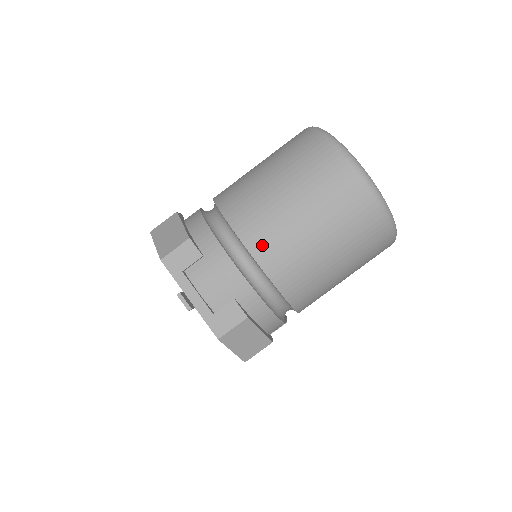
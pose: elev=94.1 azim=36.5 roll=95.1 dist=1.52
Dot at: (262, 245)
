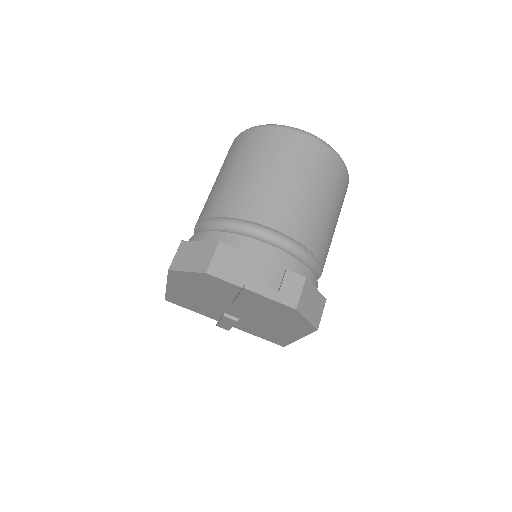
Dot at: (278, 218)
